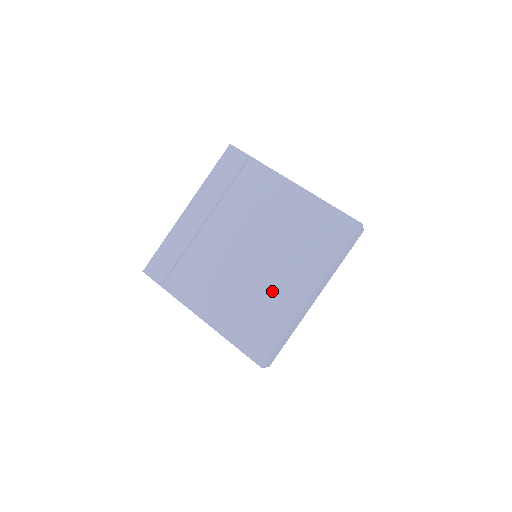
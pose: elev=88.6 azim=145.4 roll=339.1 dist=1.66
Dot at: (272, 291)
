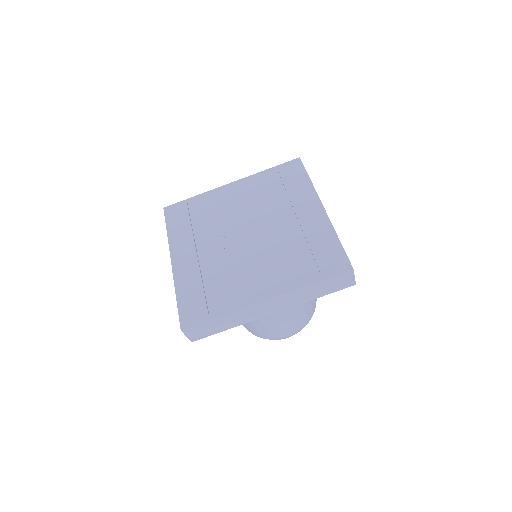
Dot at: (296, 231)
